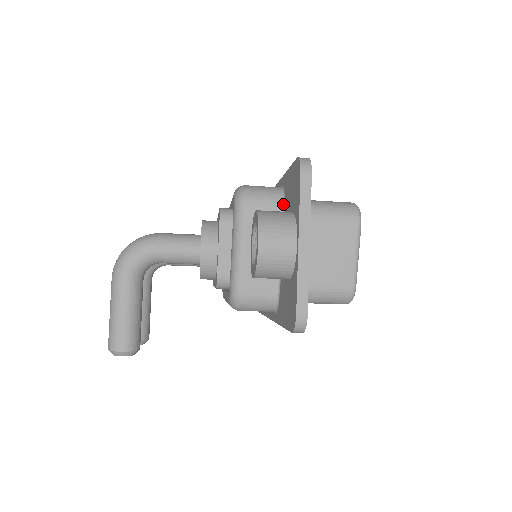
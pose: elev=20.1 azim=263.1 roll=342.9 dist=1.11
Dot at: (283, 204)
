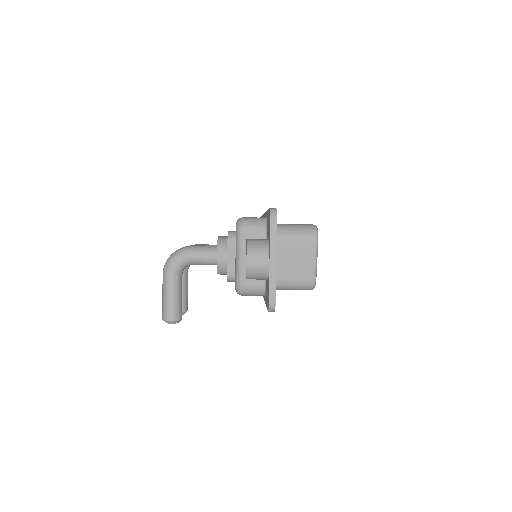
Dot at: (266, 230)
